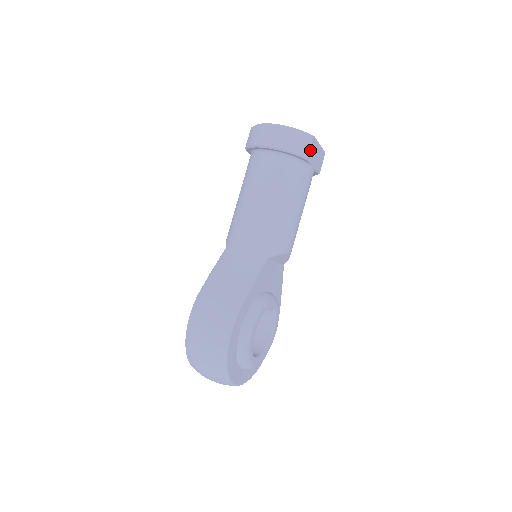
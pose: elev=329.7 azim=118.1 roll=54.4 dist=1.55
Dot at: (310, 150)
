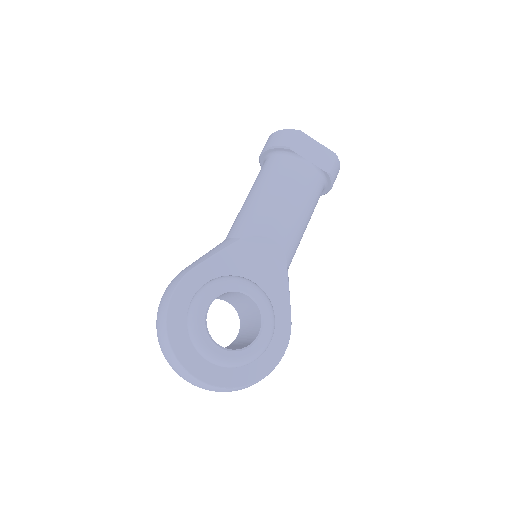
Dot at: (296, 142)
